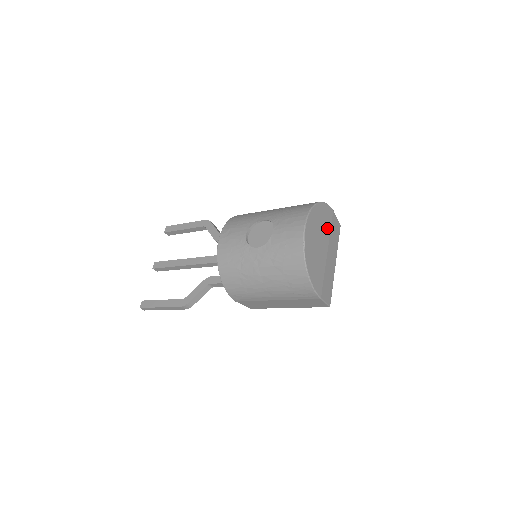
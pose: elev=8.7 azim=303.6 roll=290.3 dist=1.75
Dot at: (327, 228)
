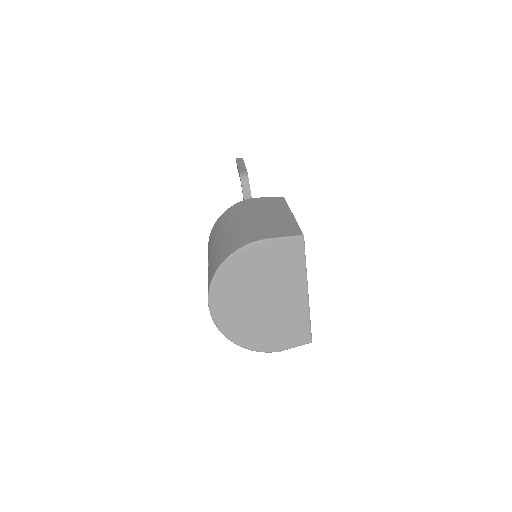
Dot at: (261, 273)
